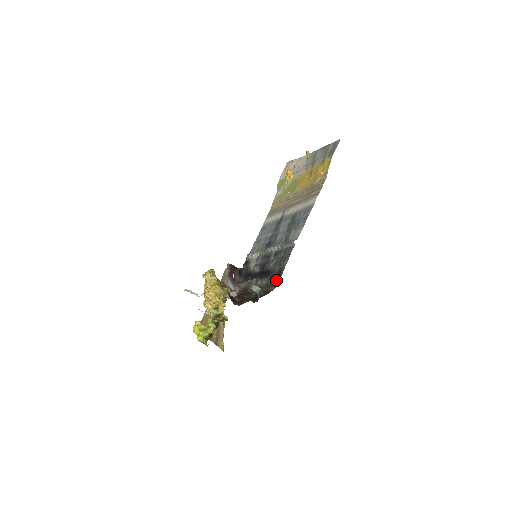
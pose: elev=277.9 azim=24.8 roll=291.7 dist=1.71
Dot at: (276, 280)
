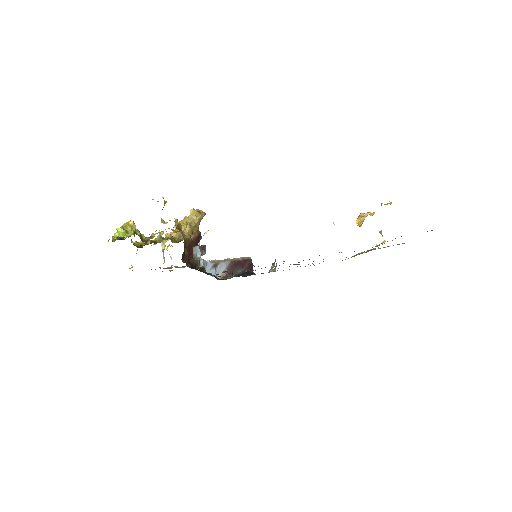
Dot at: (224, 272)
